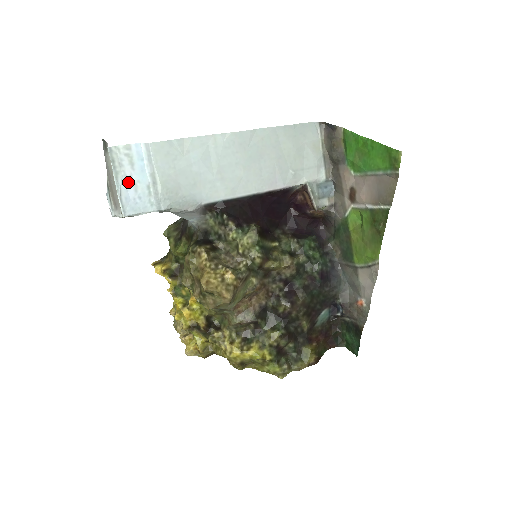
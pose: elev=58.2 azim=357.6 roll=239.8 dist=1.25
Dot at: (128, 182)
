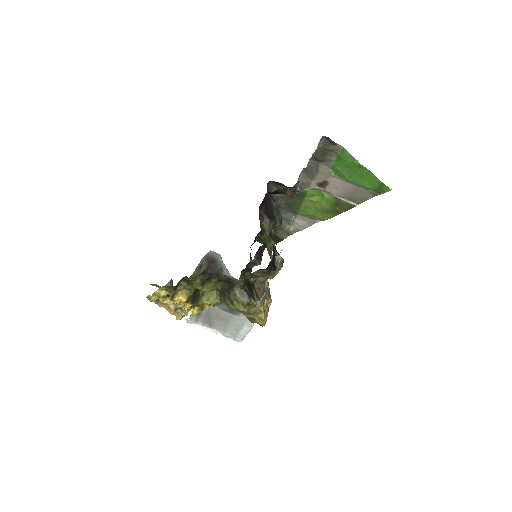
Dot at: occluded
